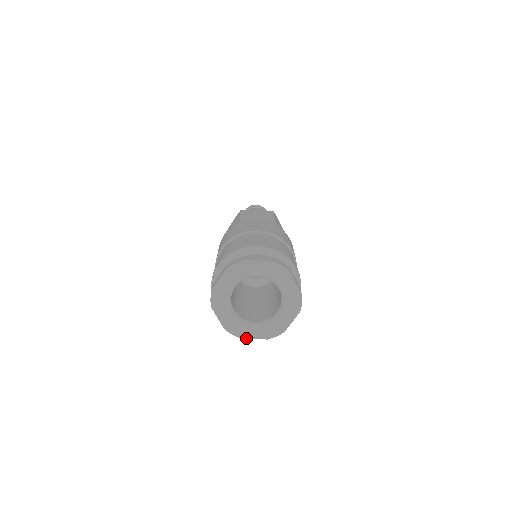
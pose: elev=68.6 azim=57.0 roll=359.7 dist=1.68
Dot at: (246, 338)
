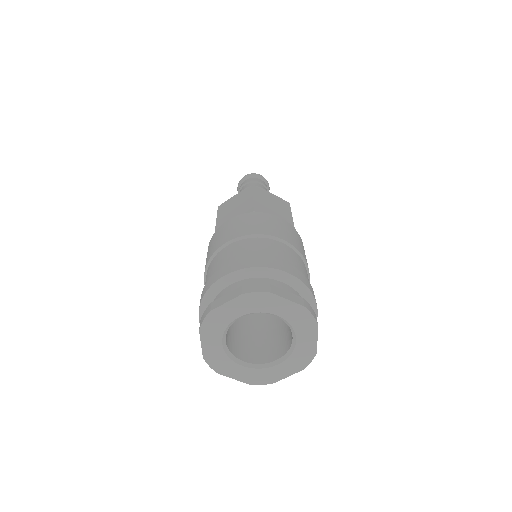
Dot at: (279, 380)
